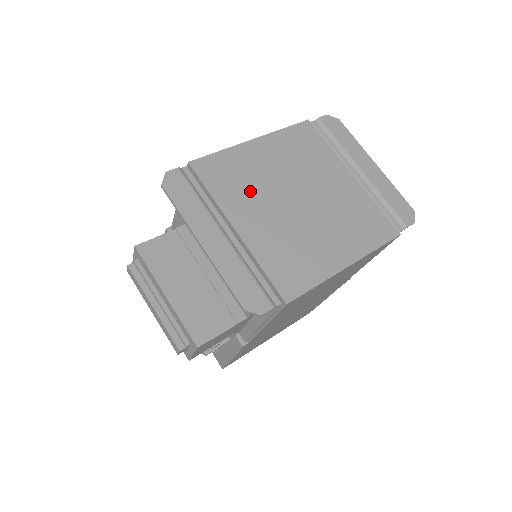
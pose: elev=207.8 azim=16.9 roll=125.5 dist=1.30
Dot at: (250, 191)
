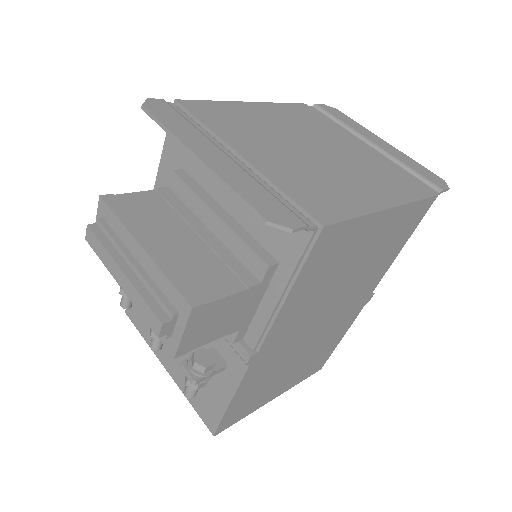
Dot at: (253, 132)
